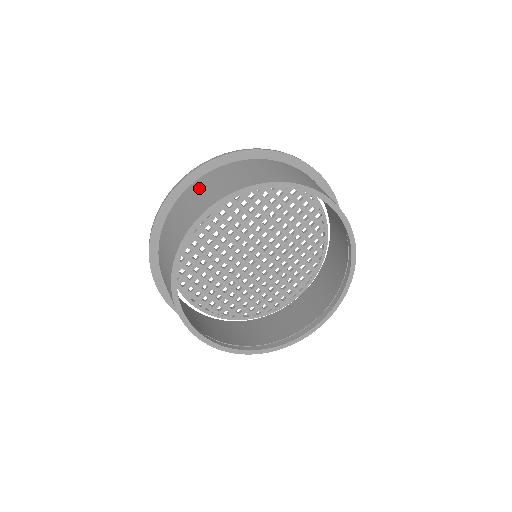
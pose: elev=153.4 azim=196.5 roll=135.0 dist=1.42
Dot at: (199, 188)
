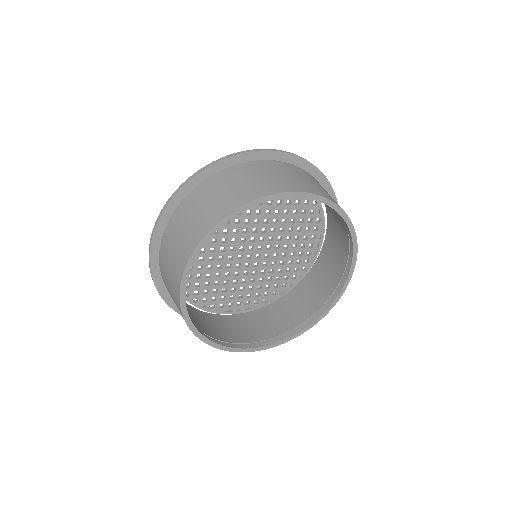
Dot at: (293, 170)
